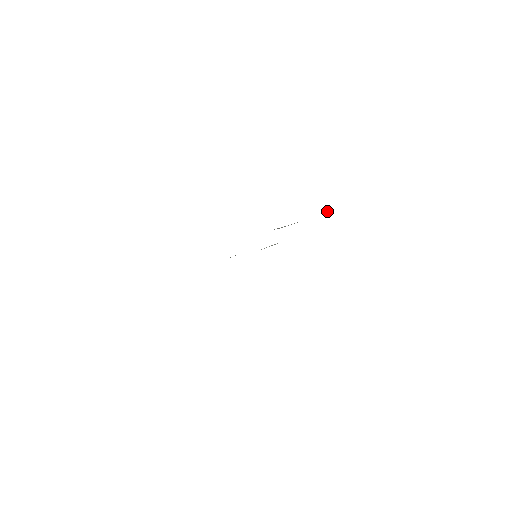
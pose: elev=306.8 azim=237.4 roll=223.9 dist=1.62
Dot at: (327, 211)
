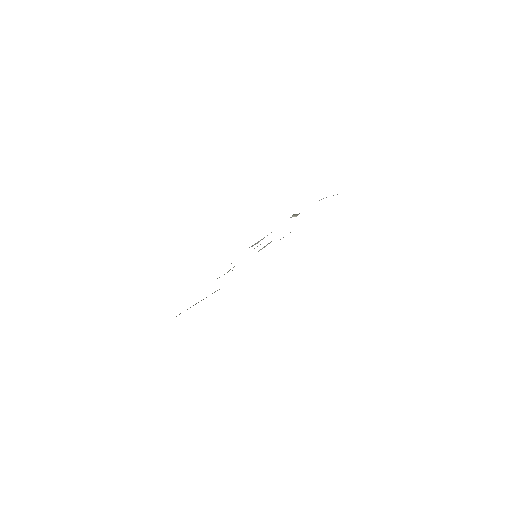
Dot at: occluded
